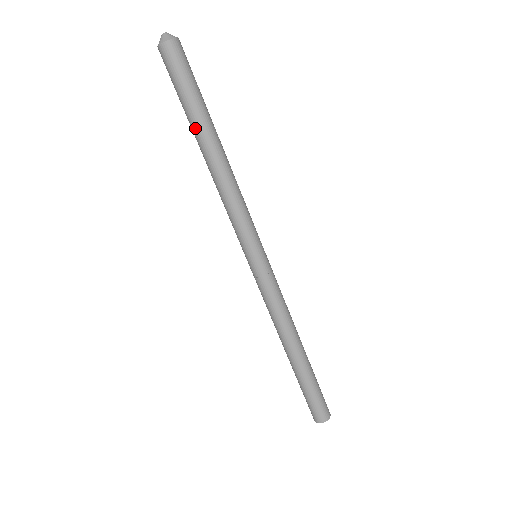
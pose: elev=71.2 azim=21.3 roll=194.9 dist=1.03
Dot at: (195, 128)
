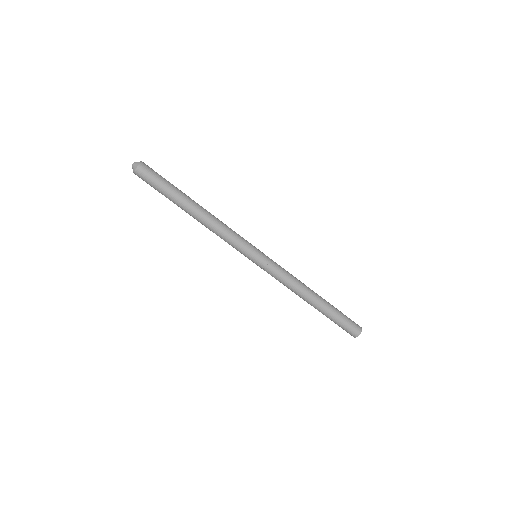
Dot at: (179, 203)
